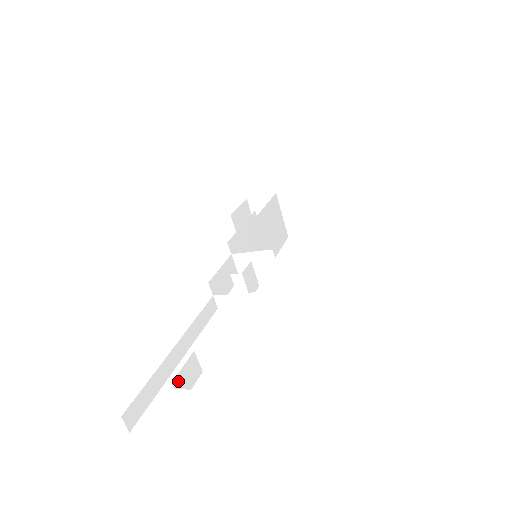
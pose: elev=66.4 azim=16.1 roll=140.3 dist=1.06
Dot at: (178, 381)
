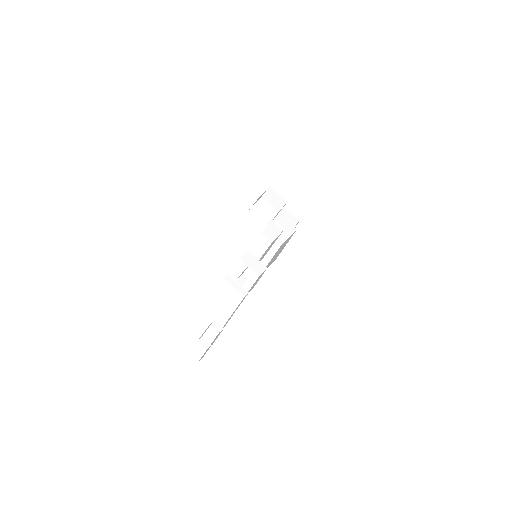
Dot at: occluded
